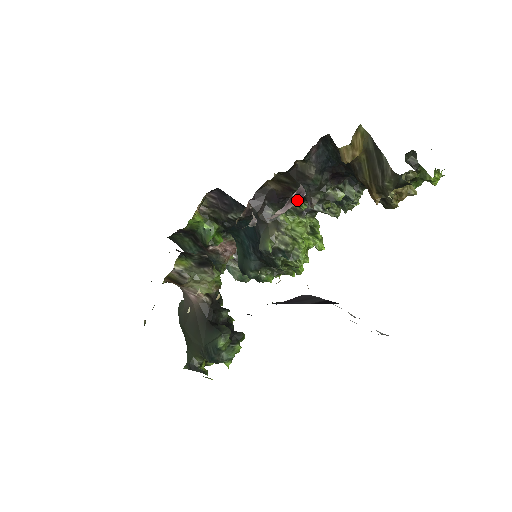
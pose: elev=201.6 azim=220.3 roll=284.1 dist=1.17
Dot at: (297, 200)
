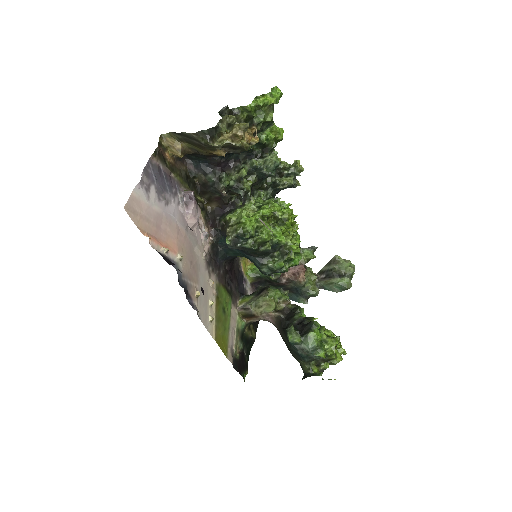
Dot at: (192, 200)
